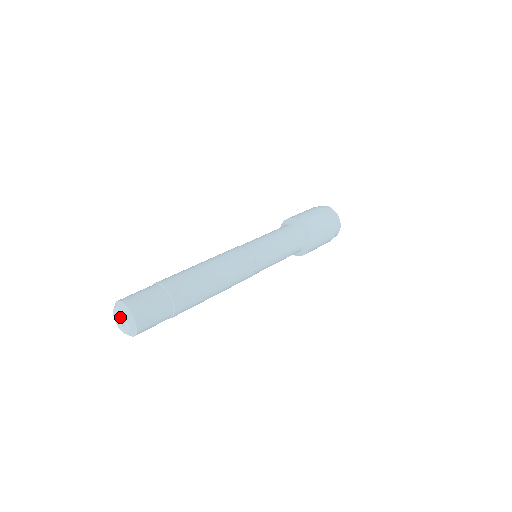
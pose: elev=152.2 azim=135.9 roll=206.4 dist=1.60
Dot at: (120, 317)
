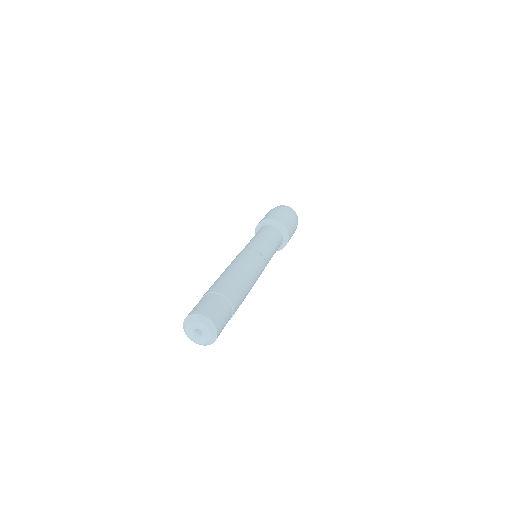
Dot at: (195, 329)
